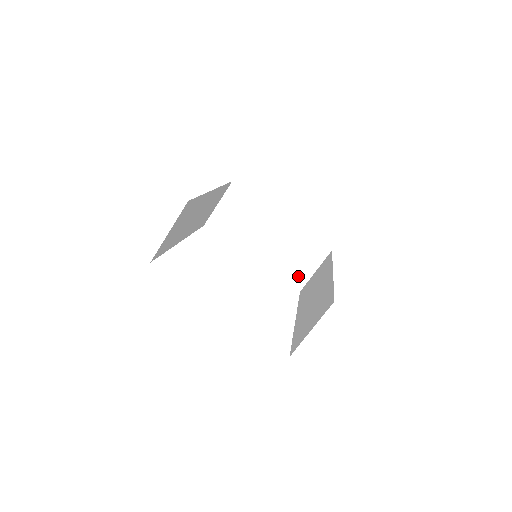
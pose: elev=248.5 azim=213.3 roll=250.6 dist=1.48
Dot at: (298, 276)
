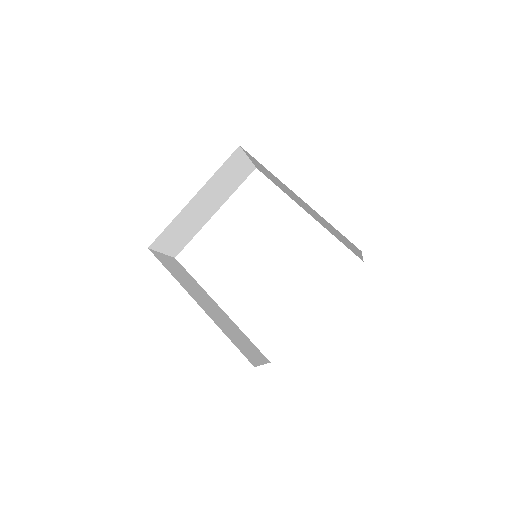
Dot at: (244, 172)
